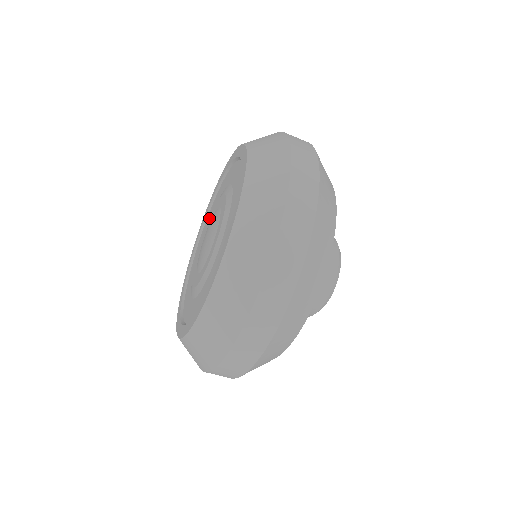
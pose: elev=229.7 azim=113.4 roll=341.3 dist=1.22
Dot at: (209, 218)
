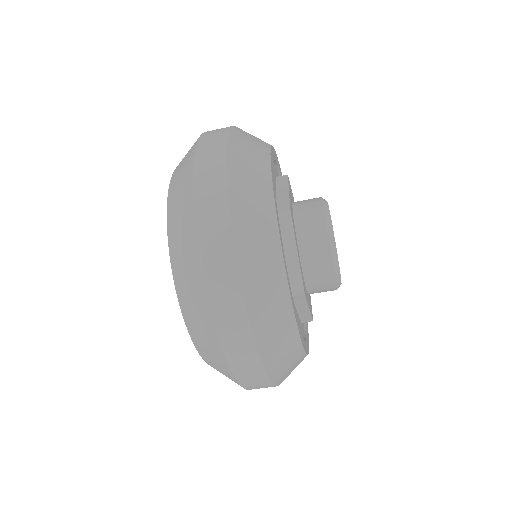
Dot at: occluded
